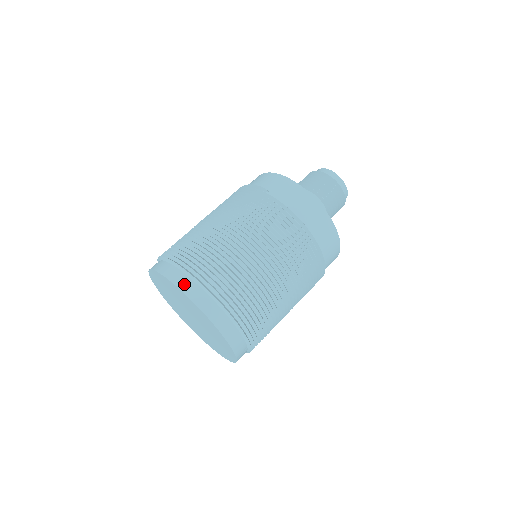
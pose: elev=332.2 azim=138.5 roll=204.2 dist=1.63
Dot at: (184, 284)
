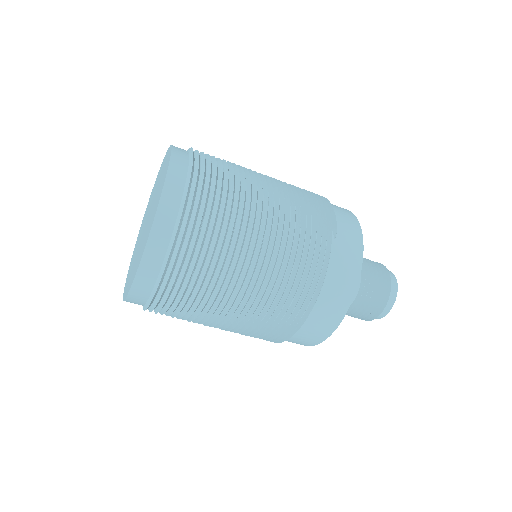
Dot at: (169, 202)
